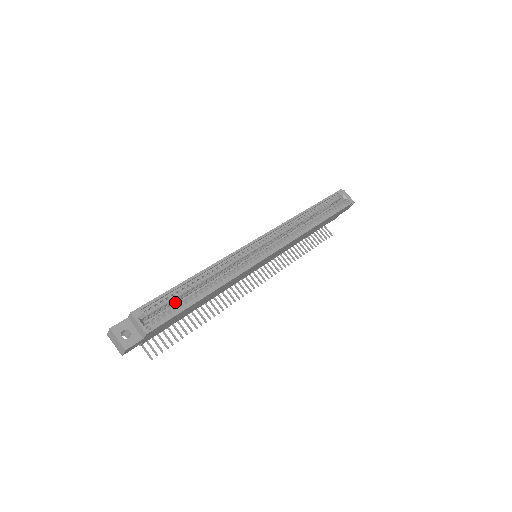
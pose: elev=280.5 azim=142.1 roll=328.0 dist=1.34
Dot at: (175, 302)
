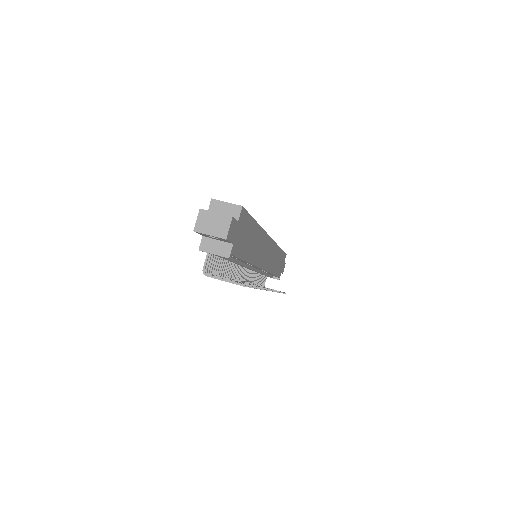
Dot at: occluded
